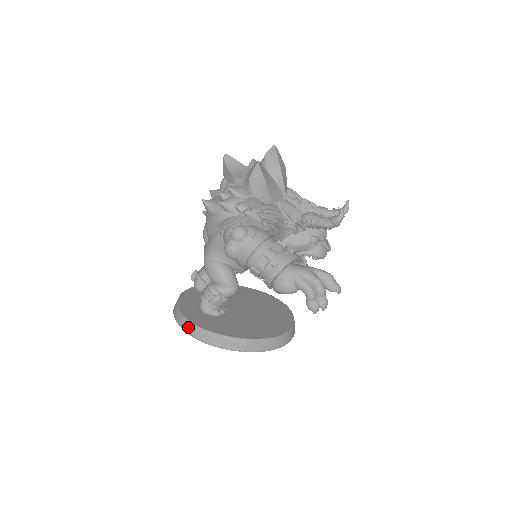
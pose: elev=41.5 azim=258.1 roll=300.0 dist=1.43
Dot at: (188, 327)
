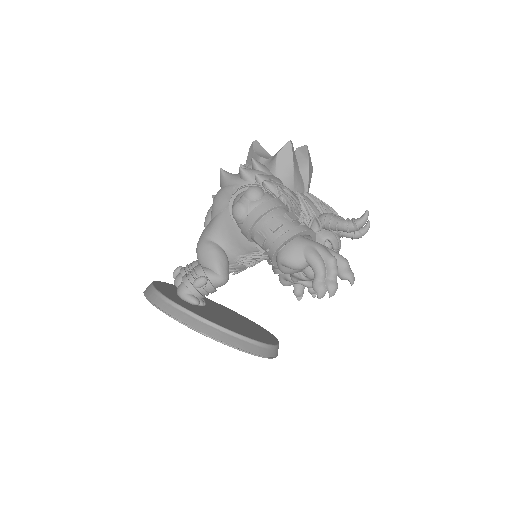
Dot at: (158, 300)
